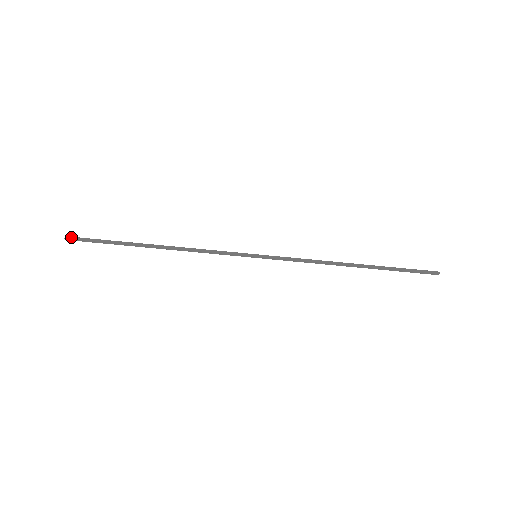
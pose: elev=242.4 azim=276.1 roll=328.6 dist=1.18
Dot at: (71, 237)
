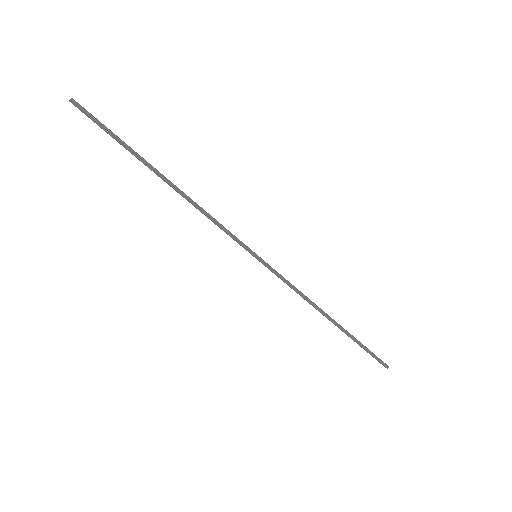
Dot at: (78, 104)
